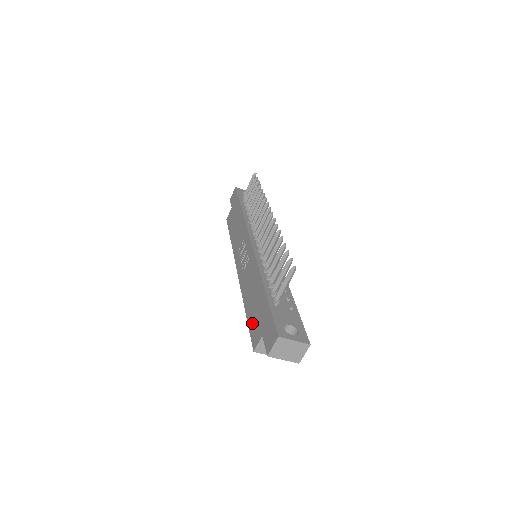
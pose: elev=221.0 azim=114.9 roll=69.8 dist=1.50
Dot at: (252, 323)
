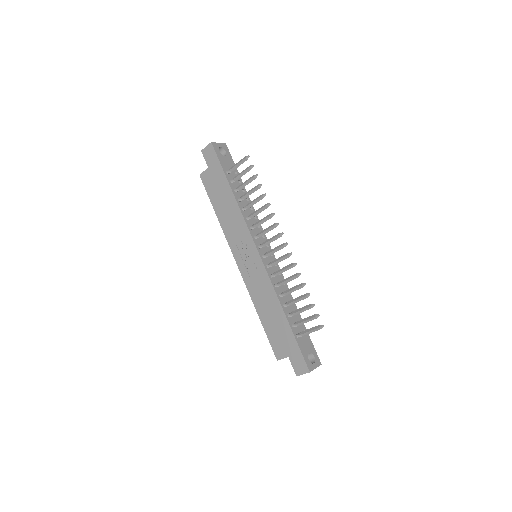
Dot at: (272, 337)
